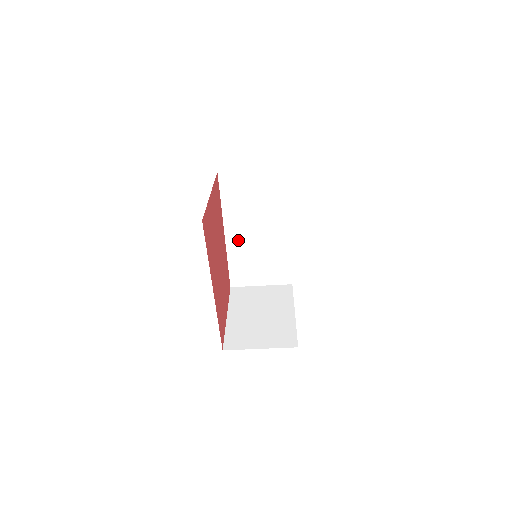
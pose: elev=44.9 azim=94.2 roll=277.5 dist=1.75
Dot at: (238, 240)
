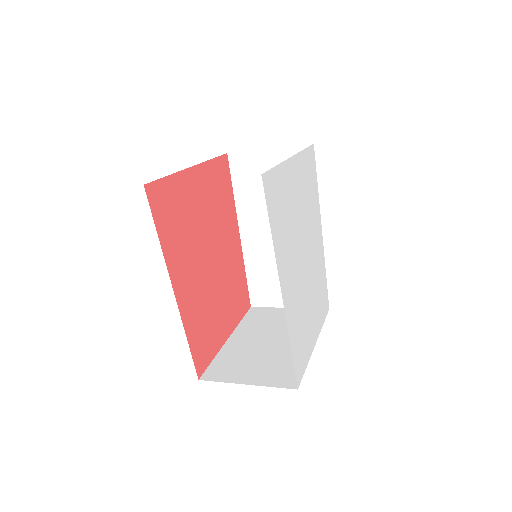
Dot at: (257, 244)
